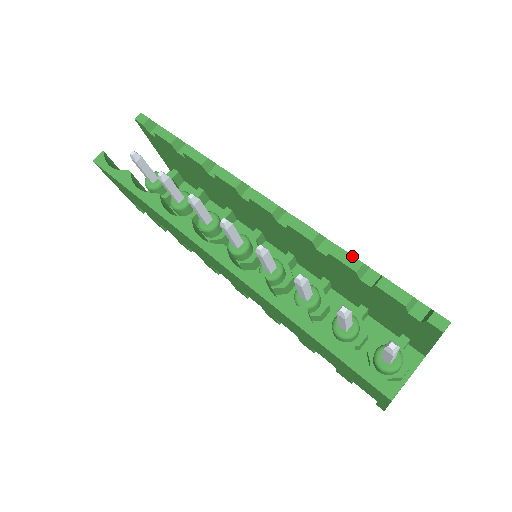
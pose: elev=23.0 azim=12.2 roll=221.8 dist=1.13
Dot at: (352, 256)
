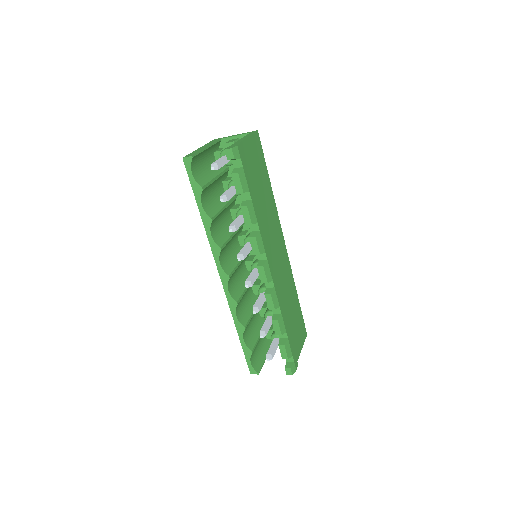
Dot at: (280, 329)
